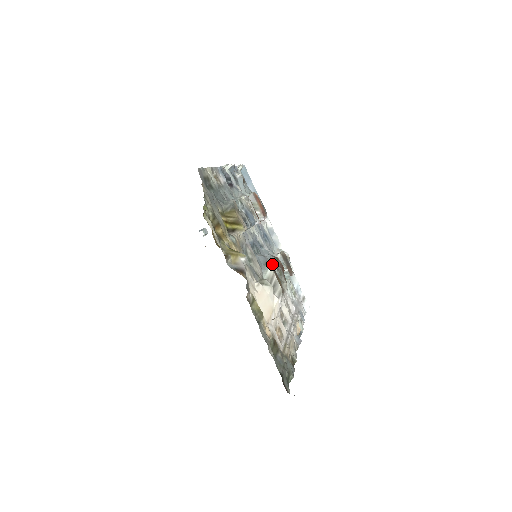
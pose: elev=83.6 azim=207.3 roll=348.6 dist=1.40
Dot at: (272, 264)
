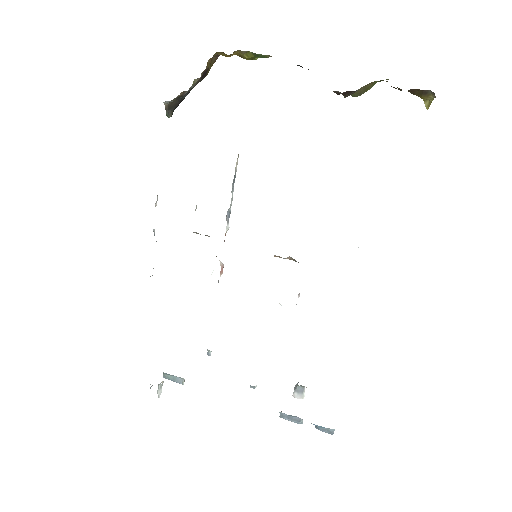
Dot at: occluded
